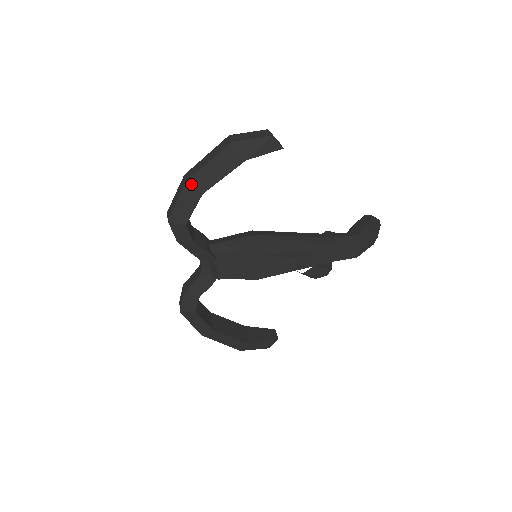
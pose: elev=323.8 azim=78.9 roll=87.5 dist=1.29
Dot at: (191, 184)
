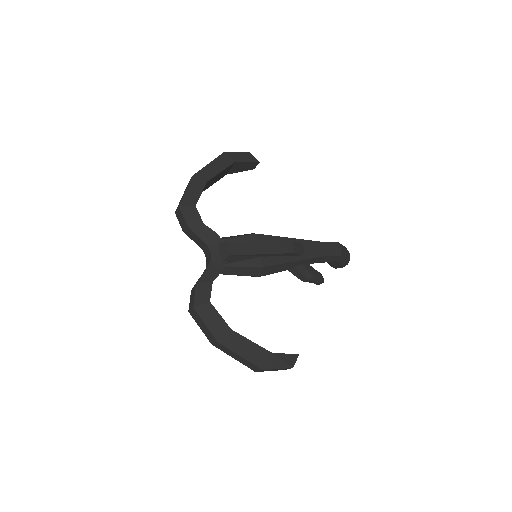
Dot at: (197, 177)
